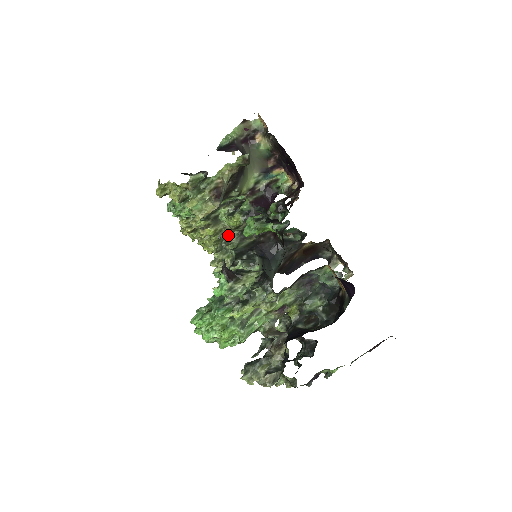
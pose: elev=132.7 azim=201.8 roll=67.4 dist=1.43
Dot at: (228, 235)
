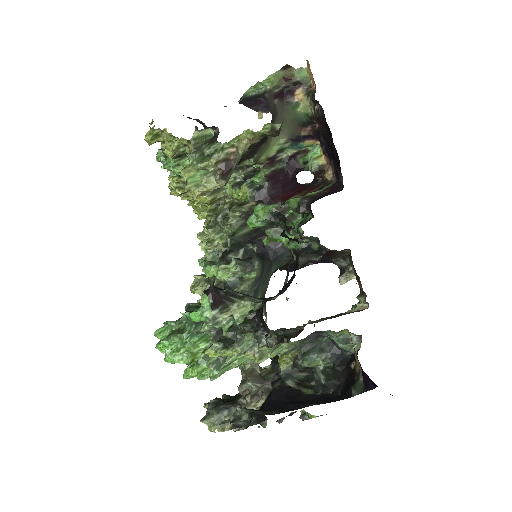
Dot at: (227, 209)
